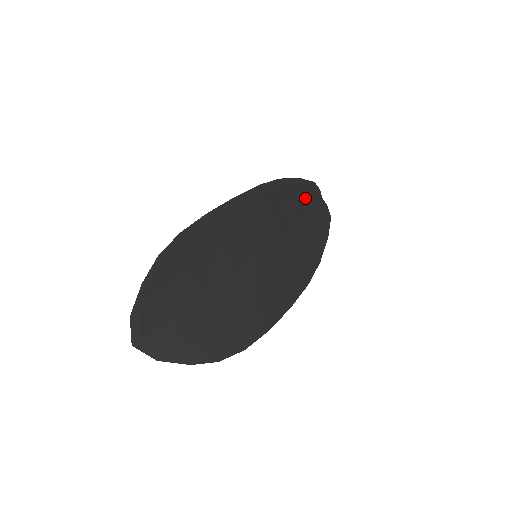
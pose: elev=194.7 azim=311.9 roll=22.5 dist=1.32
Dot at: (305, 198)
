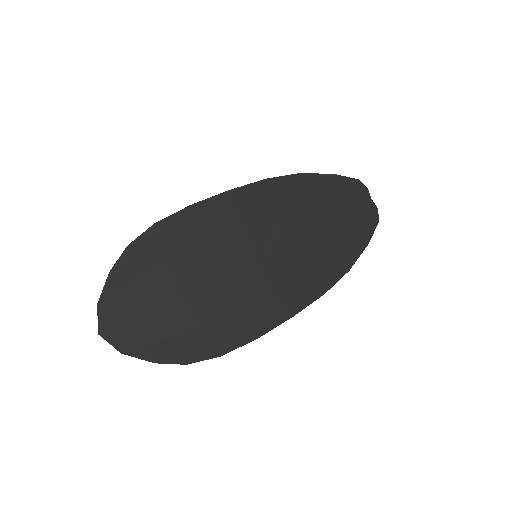
Dot at: (340, 197)
